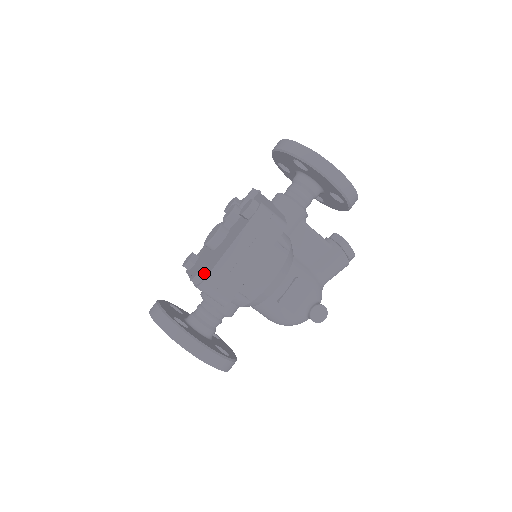
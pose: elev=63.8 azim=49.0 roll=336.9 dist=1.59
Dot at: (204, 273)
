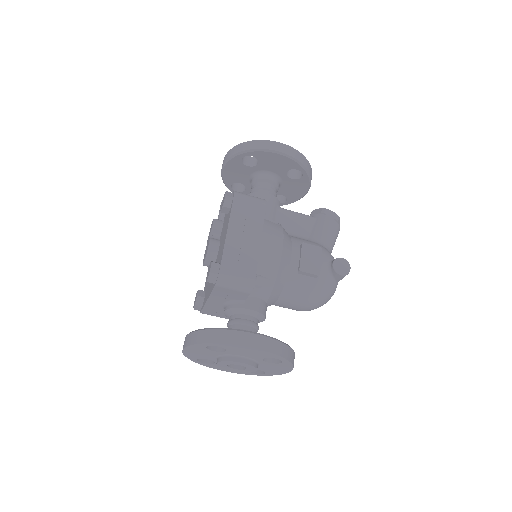
Dot at: (216, 266)
